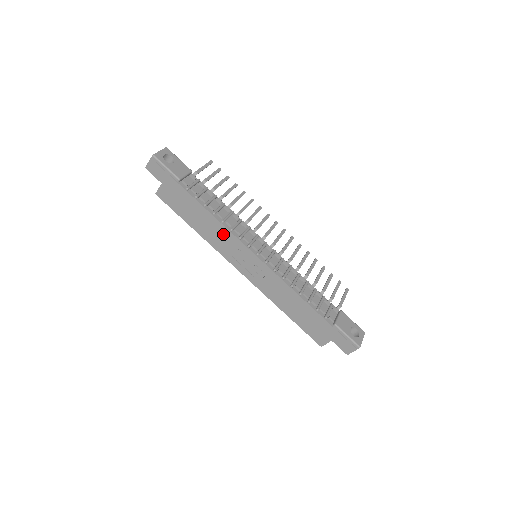
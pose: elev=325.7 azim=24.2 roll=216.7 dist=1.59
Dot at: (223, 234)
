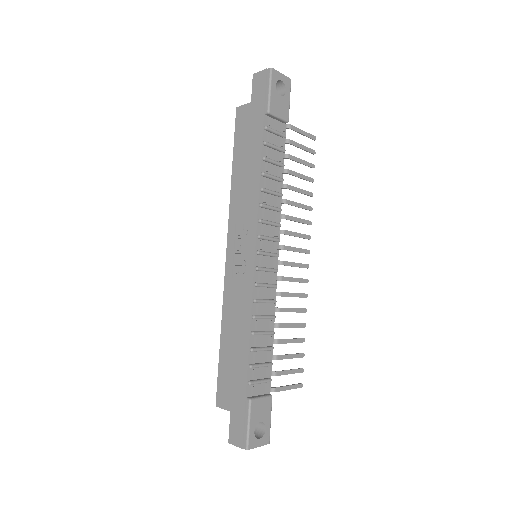
Dot at: (250, 201)
